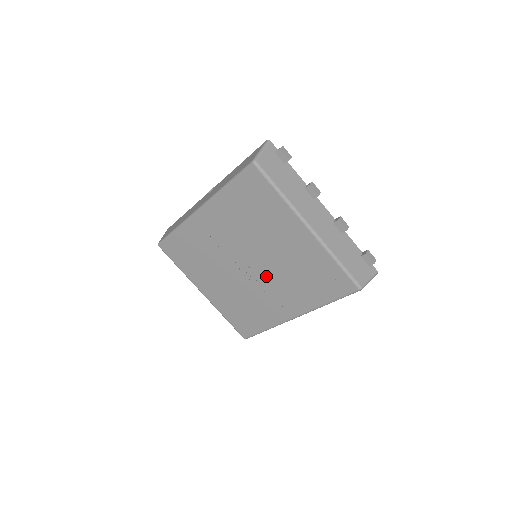
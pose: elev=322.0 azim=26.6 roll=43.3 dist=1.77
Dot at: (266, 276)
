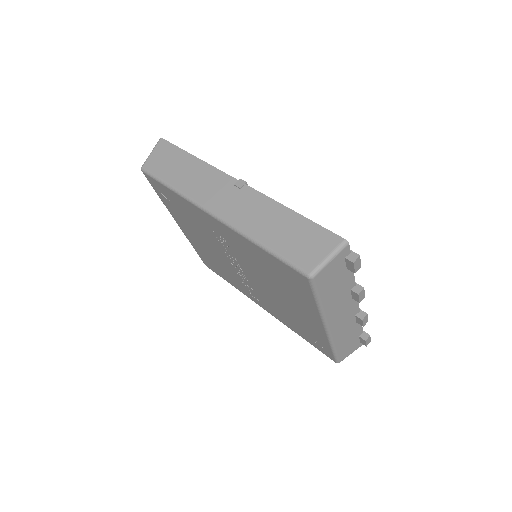
Dot at: (256, 287)
